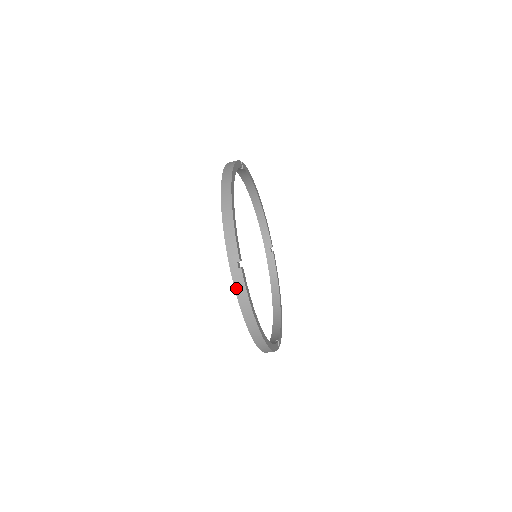
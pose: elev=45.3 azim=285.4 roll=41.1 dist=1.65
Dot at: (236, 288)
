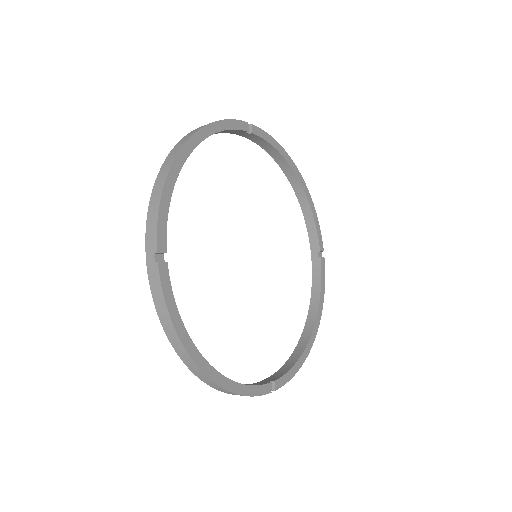
Dot at: (152, 292)
